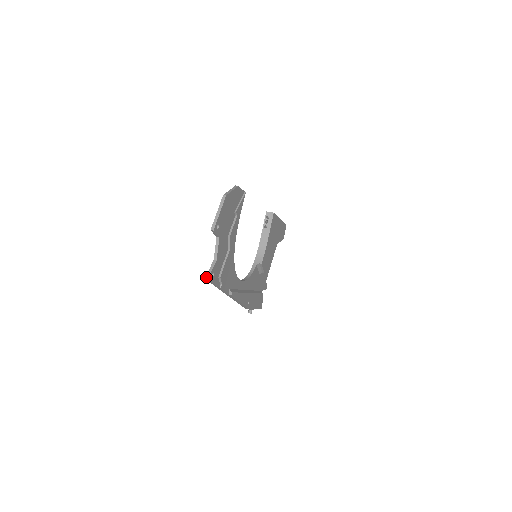
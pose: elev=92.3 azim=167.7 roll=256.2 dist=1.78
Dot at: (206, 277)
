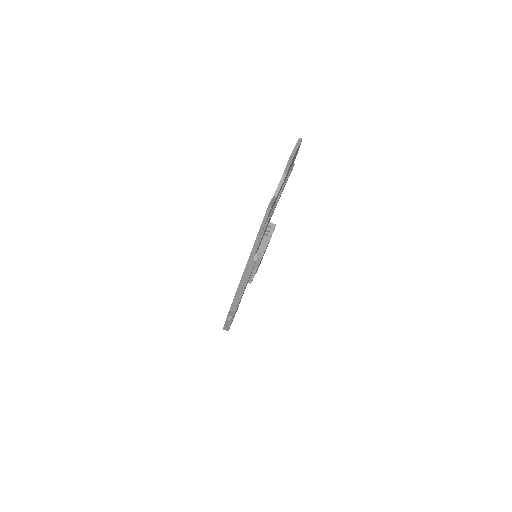
Dot at: (270, 204)
